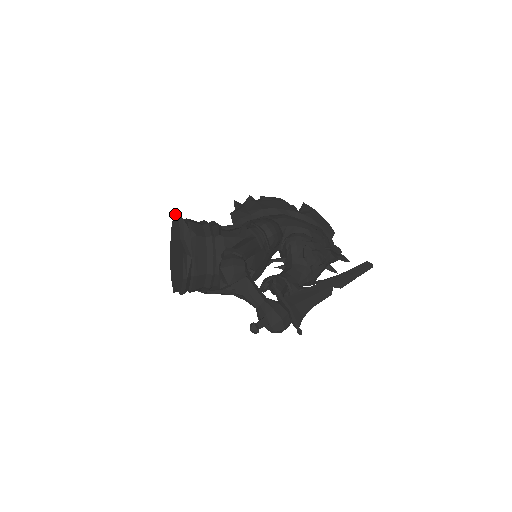
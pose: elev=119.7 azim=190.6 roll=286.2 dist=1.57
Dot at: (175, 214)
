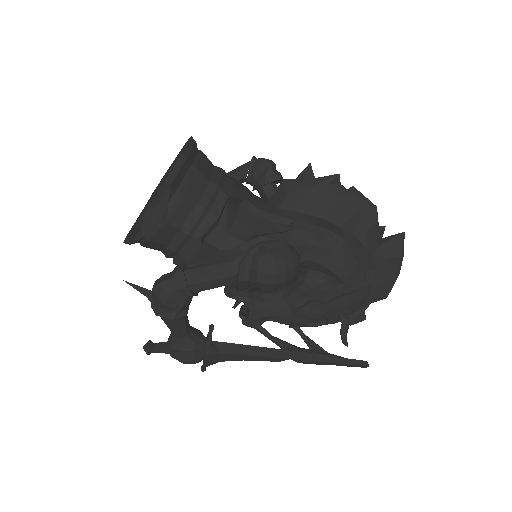
Dot at: (181, 154)
